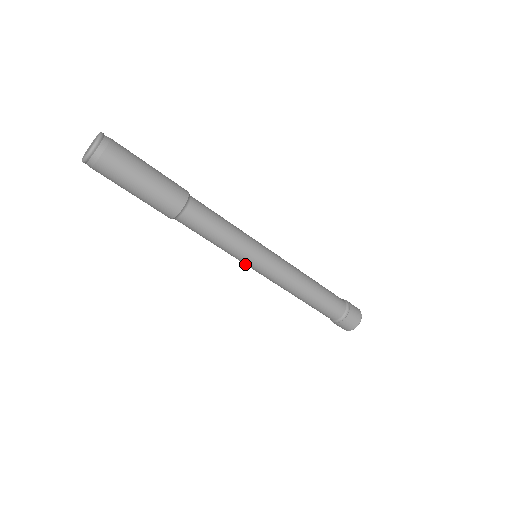
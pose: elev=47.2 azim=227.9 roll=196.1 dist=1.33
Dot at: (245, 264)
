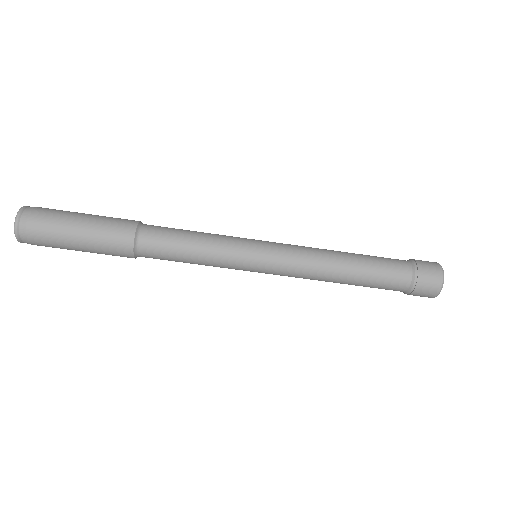
Dot at: (247, 270)
